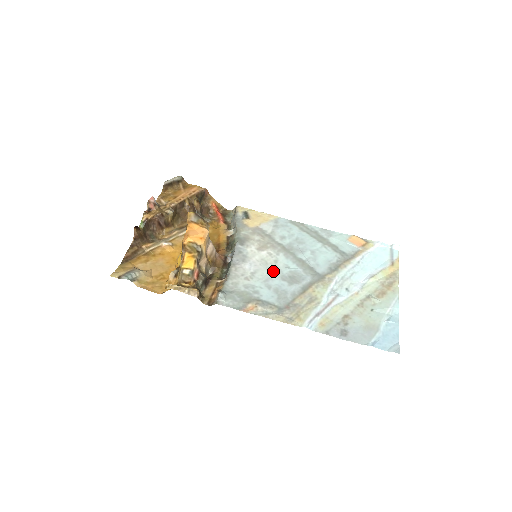
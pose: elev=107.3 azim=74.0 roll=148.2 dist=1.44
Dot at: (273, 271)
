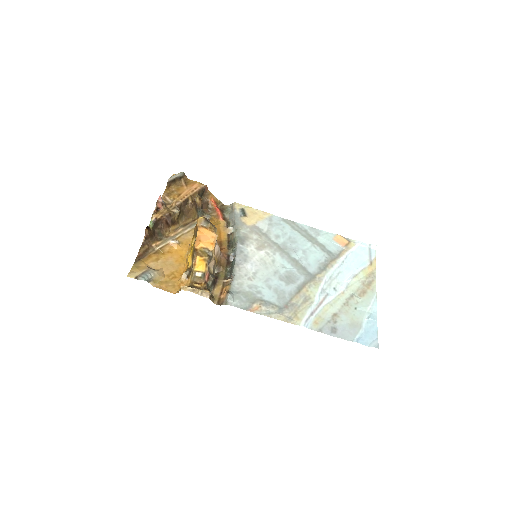
Dot at: (272, 271)
